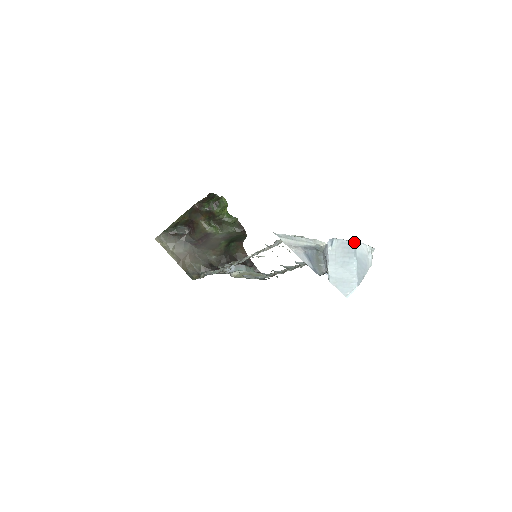
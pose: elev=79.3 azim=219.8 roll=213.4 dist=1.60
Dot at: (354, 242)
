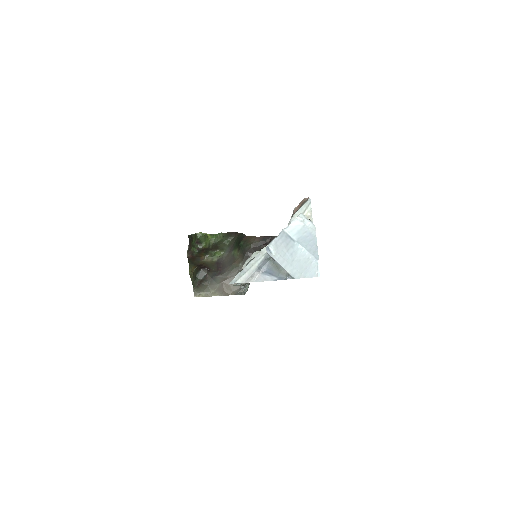
Dot at: (283, 232)
